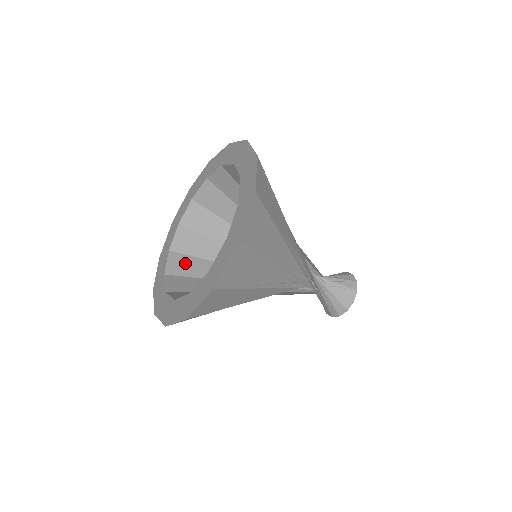
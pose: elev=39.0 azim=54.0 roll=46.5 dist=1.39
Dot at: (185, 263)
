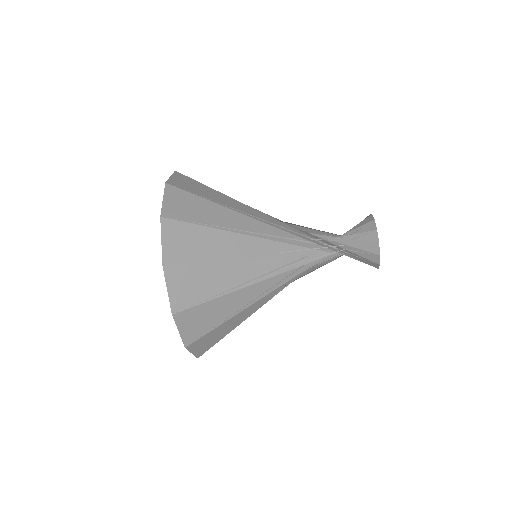
Dot at: occluded
